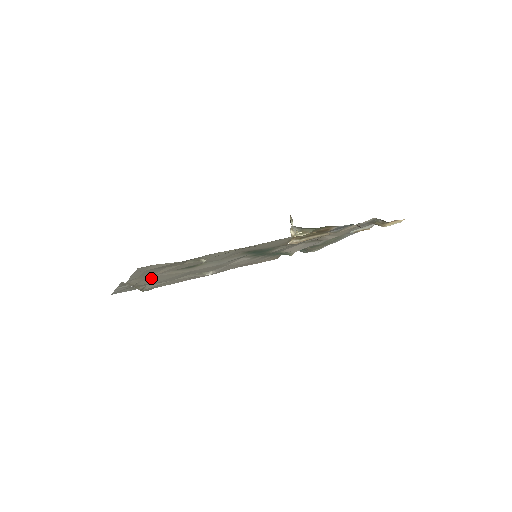
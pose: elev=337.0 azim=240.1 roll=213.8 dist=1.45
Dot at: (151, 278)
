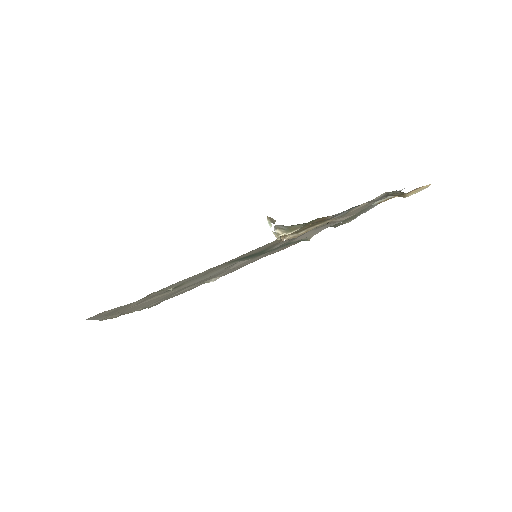
Dot at: (132, 308)
